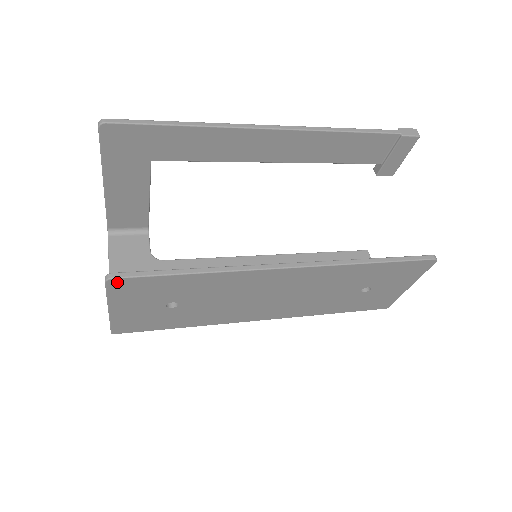
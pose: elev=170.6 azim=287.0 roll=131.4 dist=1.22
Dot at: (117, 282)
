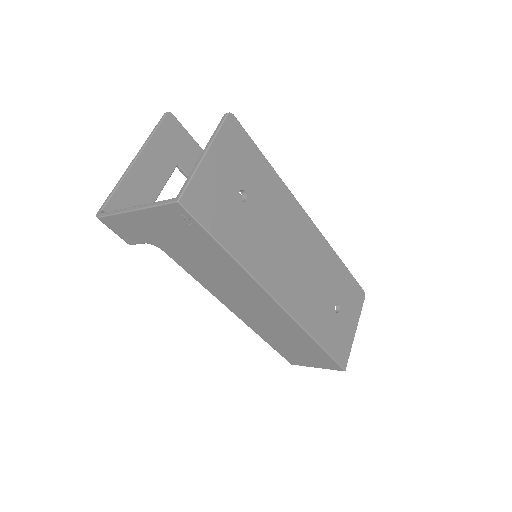
Dot at: (233, 122)
